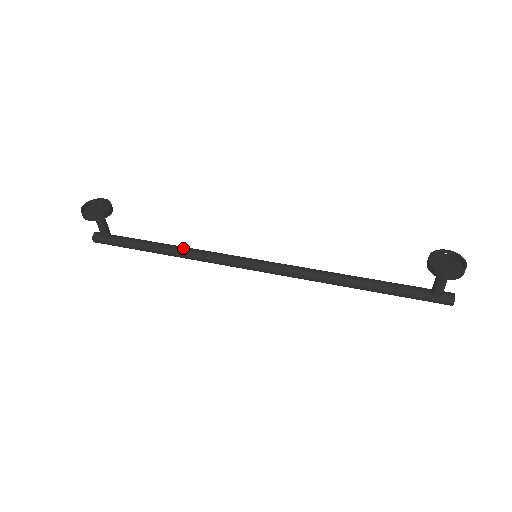
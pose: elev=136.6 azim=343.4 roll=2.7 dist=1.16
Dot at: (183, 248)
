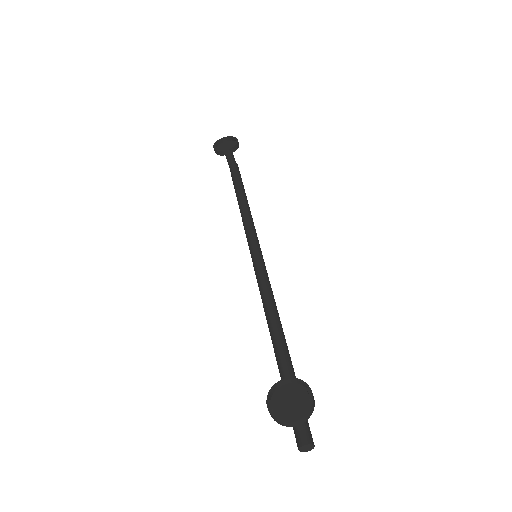
Dot at: (245, 212)
